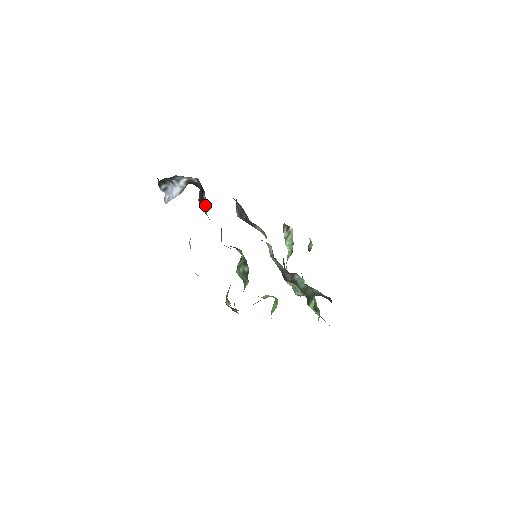
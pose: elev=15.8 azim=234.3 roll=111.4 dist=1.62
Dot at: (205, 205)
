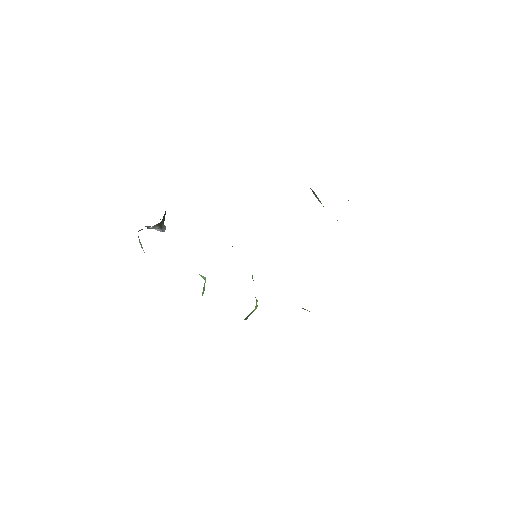
Dot at: occluded
